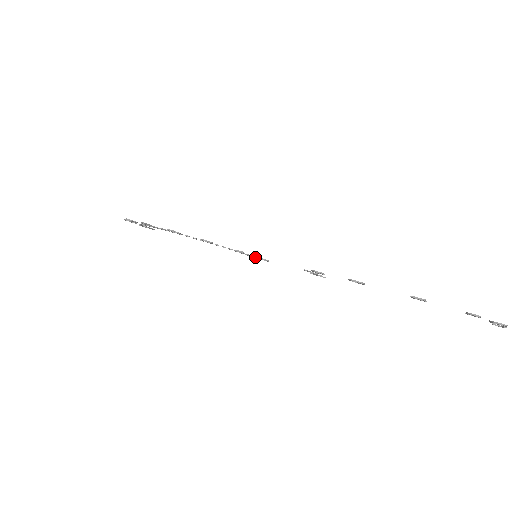
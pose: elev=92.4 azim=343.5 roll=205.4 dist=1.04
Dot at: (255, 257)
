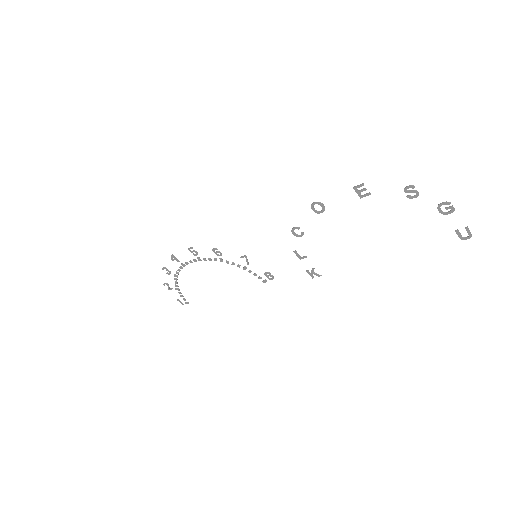
Dot at: (263, 280)
